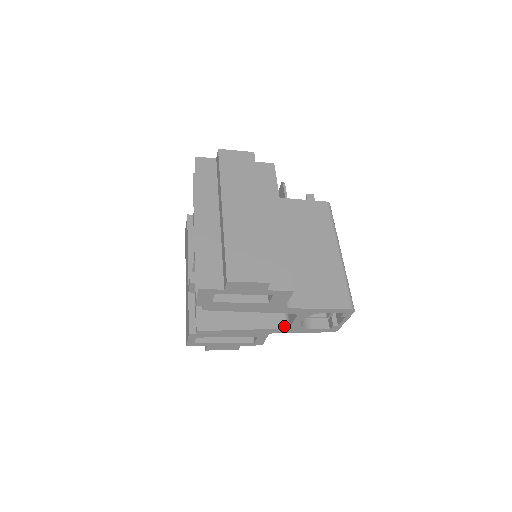
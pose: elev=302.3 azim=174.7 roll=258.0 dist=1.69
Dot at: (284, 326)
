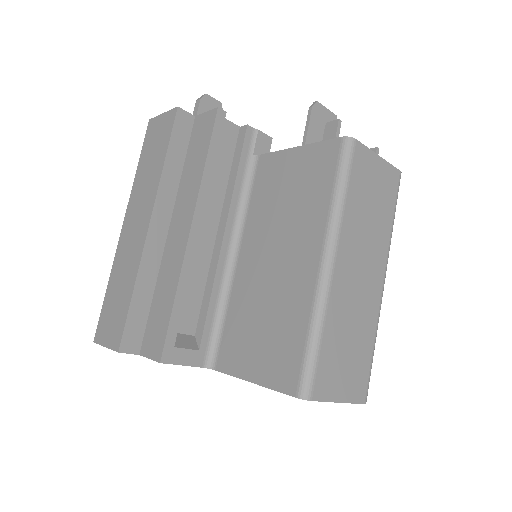
Dot at: occluded
